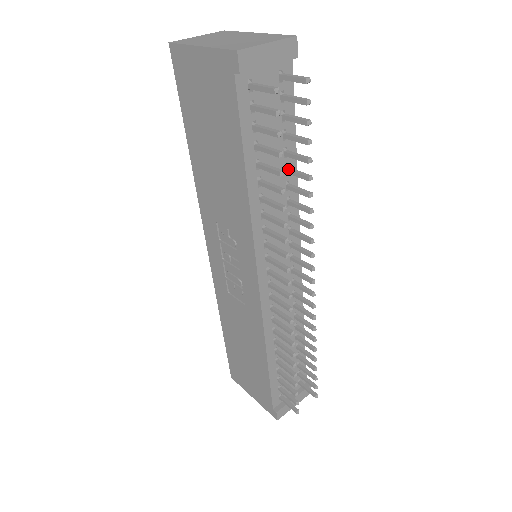
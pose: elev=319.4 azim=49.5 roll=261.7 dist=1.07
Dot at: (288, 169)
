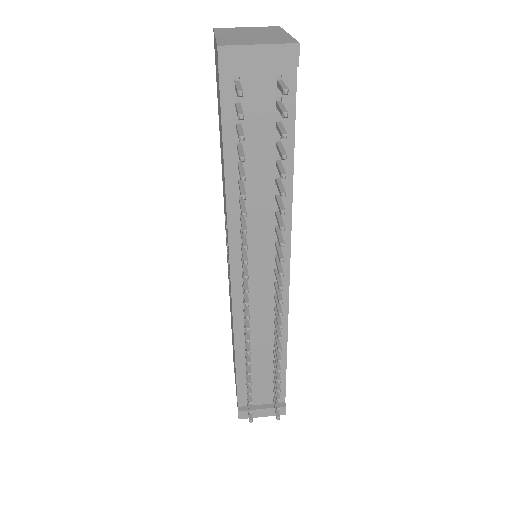
Dot at: (276, 179)
